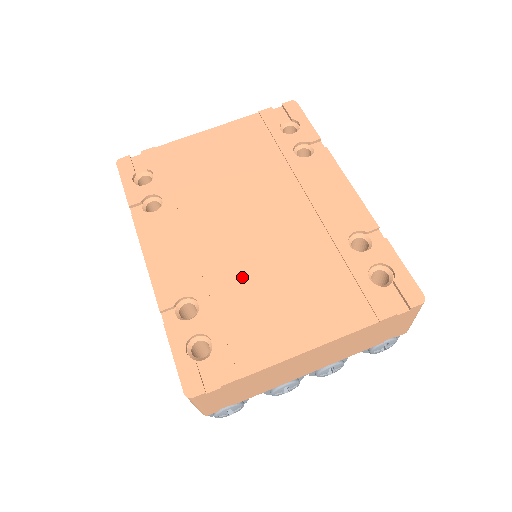
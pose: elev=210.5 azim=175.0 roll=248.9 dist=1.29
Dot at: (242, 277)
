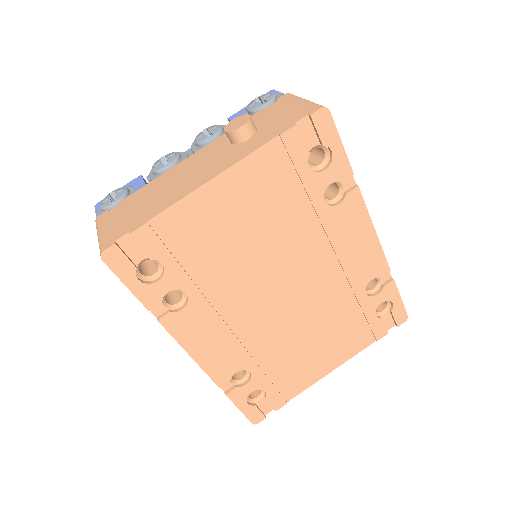
Dot at: (281, 342)
